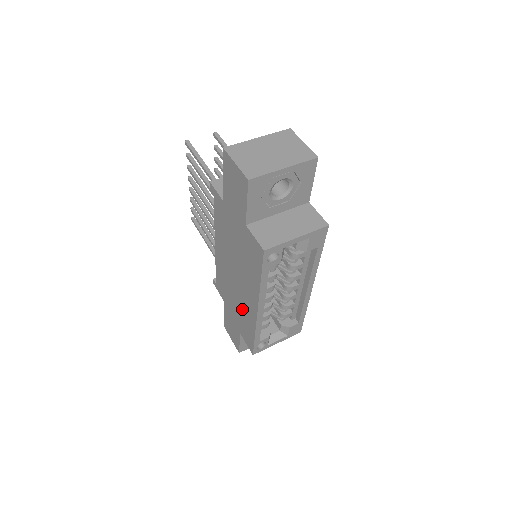
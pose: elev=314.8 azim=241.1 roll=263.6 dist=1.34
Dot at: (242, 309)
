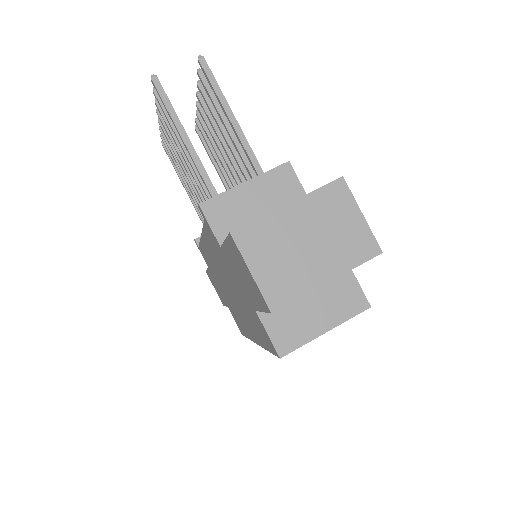
Dot at: (234, 310)
